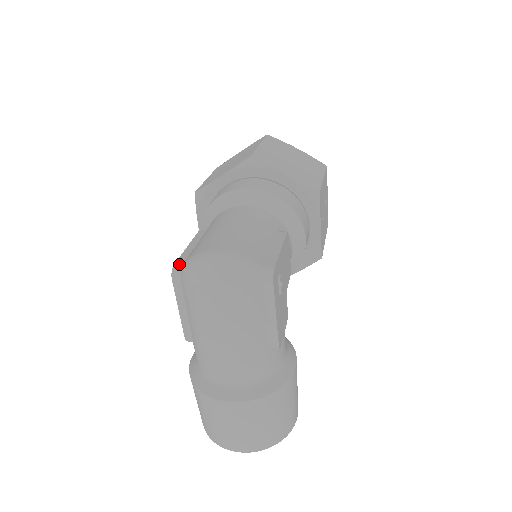
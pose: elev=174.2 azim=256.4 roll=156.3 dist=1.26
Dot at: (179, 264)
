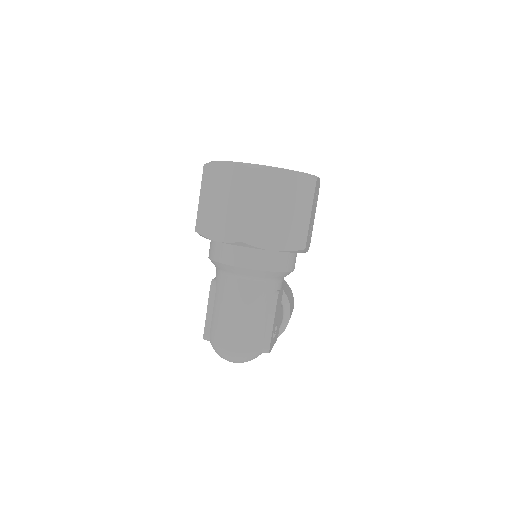
Dot at: (207, 335)
